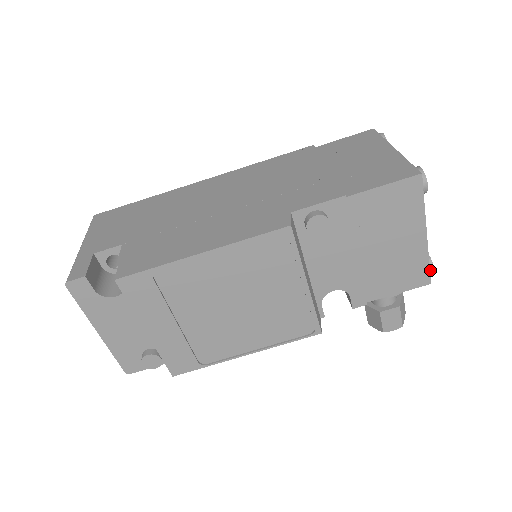
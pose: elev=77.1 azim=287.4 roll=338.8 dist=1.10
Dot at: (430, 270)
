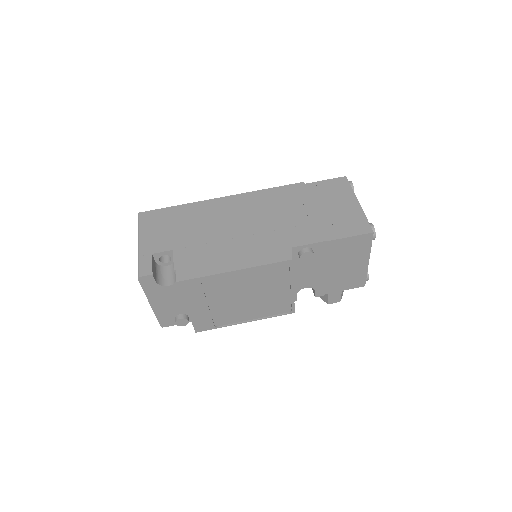
Dot at: (366, 279)
